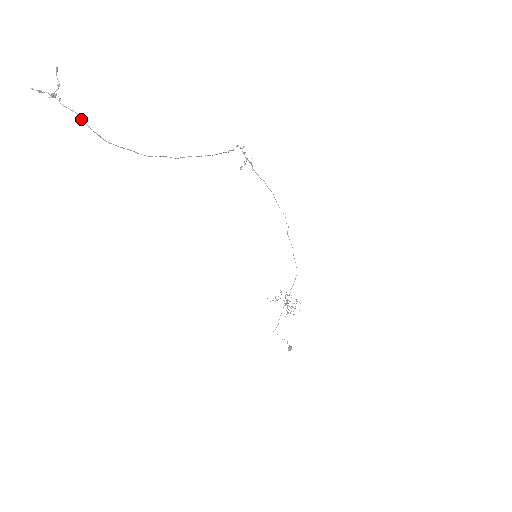
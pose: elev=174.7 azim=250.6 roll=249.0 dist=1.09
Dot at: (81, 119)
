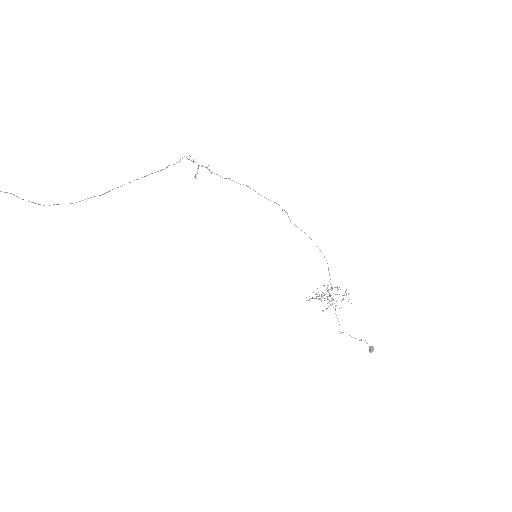
Dot at: (16, 196)
